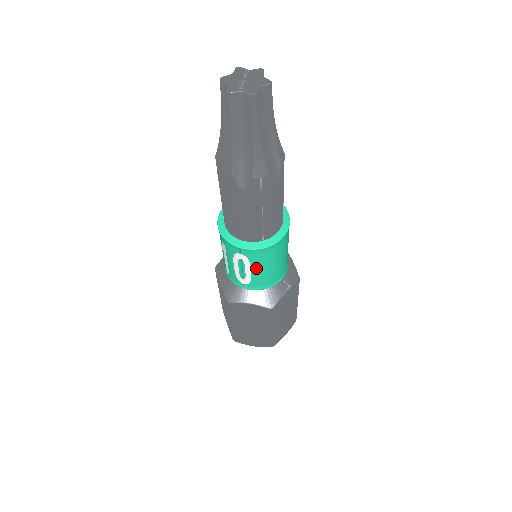
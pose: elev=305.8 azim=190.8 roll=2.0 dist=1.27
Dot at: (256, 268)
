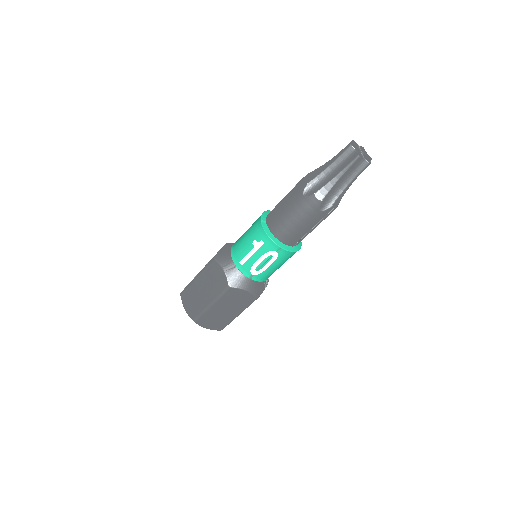
Dot at: (274, 264)
